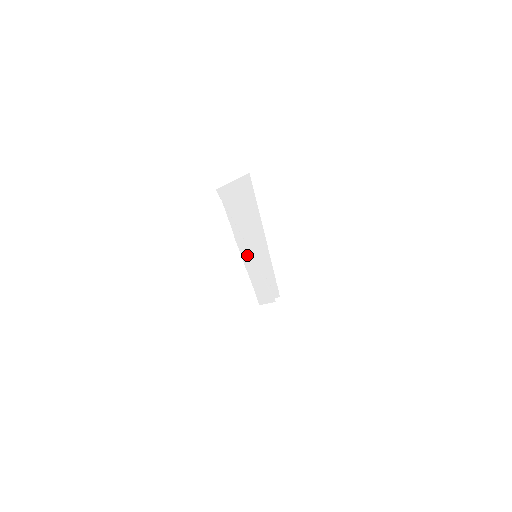
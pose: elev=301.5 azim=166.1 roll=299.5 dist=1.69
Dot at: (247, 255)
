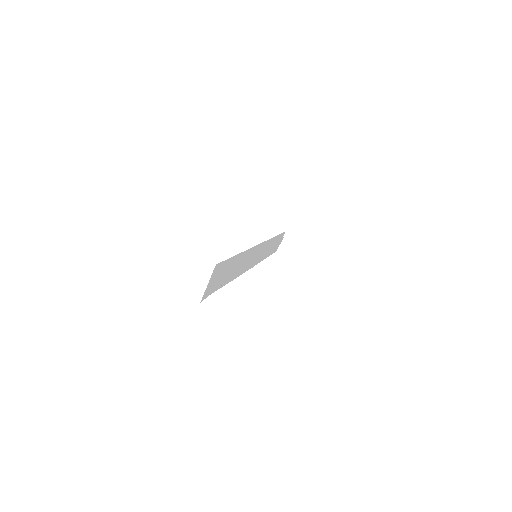
Dot at: (249, 265)
